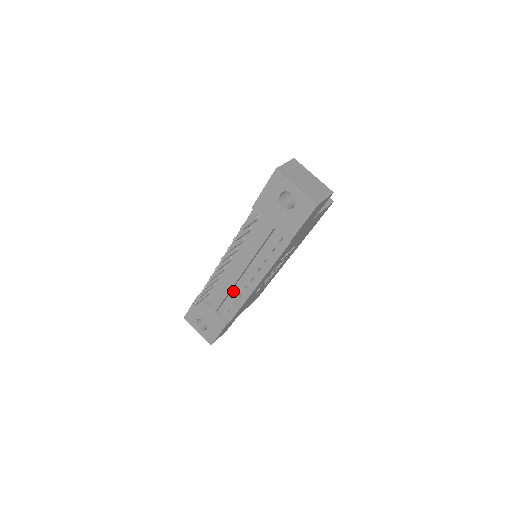
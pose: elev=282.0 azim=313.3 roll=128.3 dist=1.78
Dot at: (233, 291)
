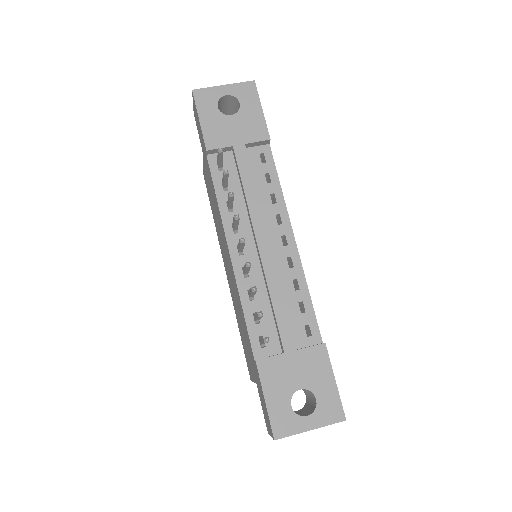
Dot at: (282, 289)
